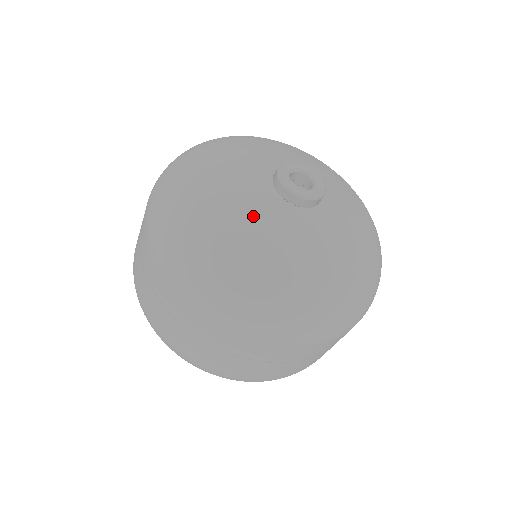
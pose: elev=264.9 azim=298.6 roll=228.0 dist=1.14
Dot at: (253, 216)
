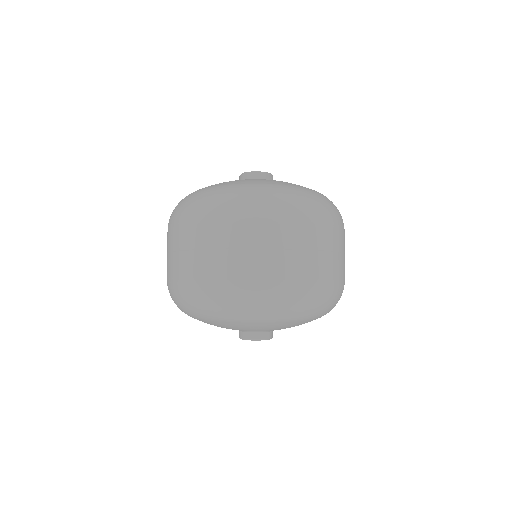
Dot at: occluded
